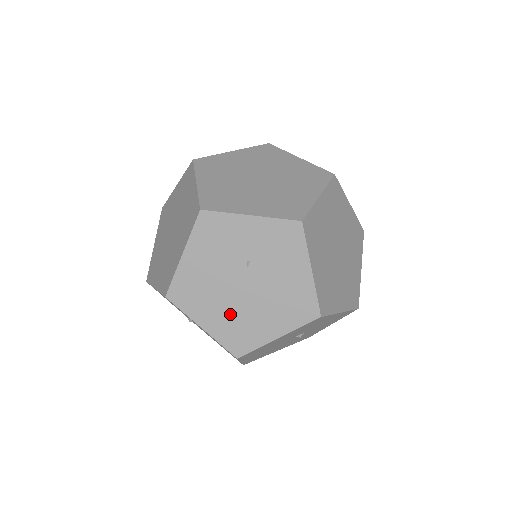
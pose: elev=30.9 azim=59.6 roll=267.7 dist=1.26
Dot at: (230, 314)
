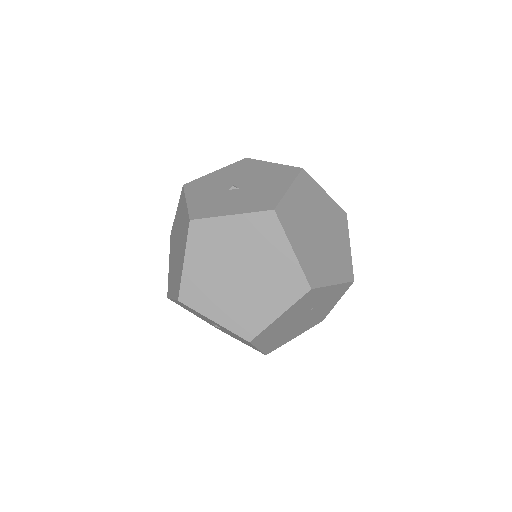
Dot at: (280, 336)
